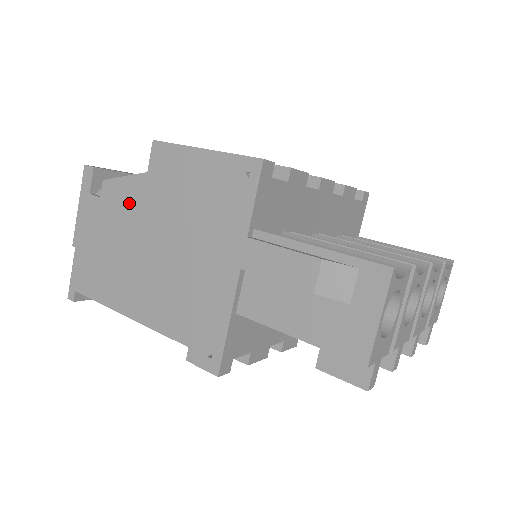
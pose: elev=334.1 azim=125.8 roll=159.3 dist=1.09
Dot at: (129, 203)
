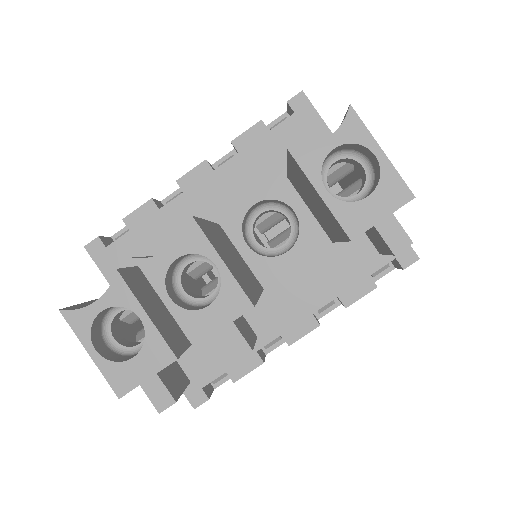
Dot at: occluded
